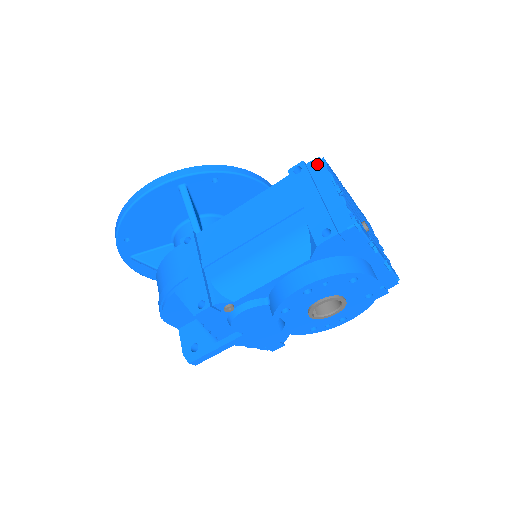
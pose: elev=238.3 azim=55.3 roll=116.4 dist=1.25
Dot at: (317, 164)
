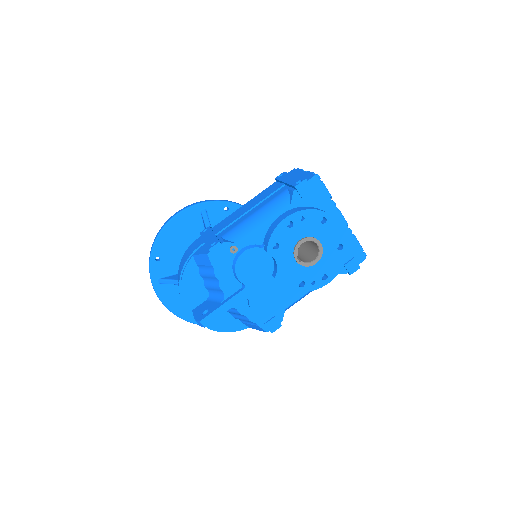
Dot at: (293, 170)
